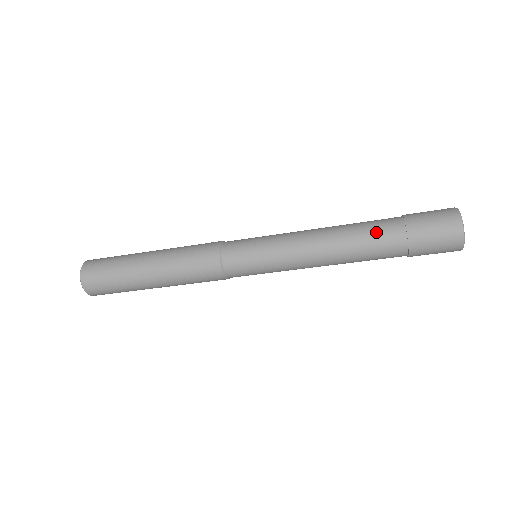
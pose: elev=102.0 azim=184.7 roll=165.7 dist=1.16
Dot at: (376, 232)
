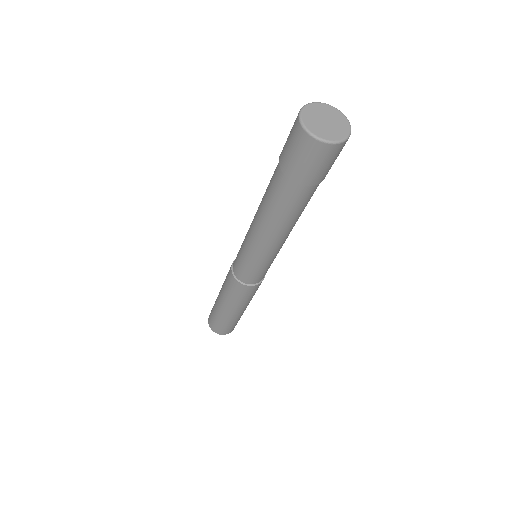
Dot at: occluded
